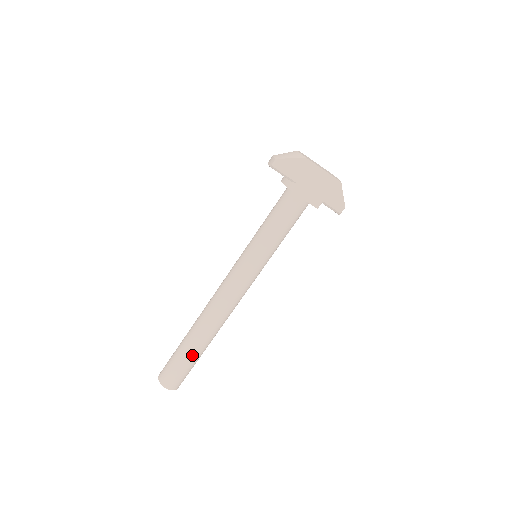
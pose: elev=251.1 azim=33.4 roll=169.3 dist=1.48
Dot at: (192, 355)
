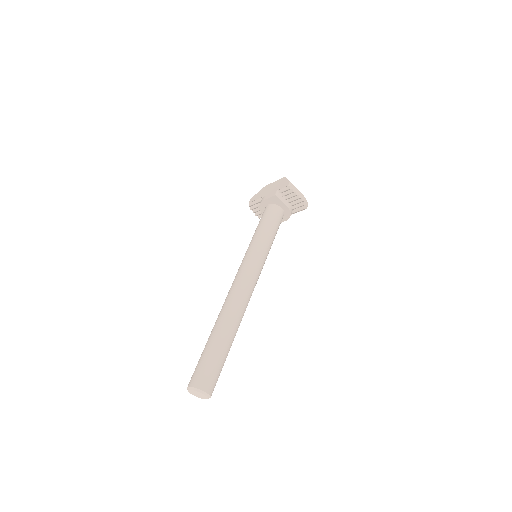
Dot at: (212, 342)
